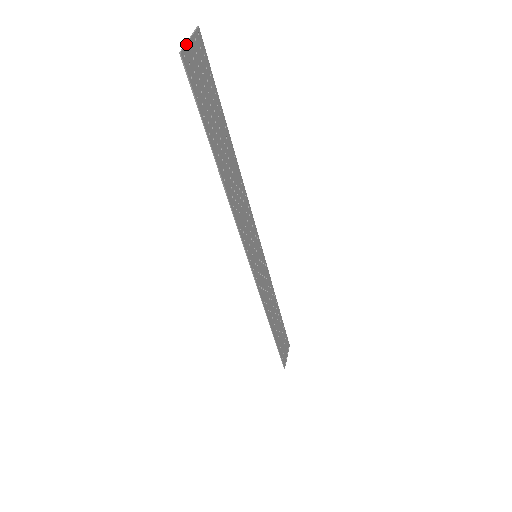
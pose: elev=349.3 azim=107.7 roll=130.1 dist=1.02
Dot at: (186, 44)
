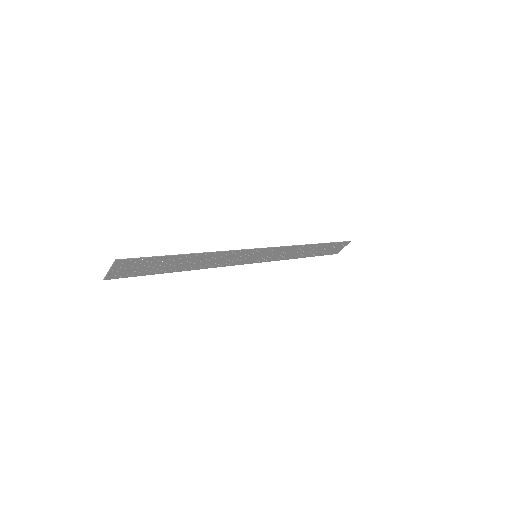
Dot at: (107, 274)
